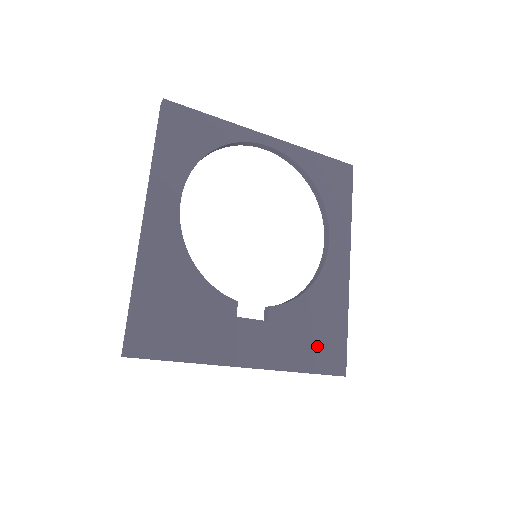
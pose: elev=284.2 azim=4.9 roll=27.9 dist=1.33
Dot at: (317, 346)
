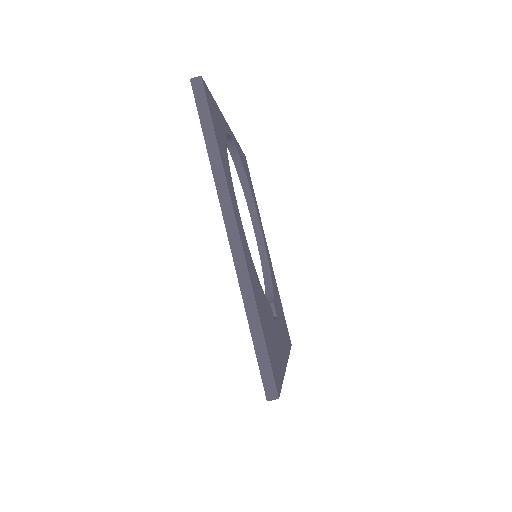
Dot at: (284, 327)
